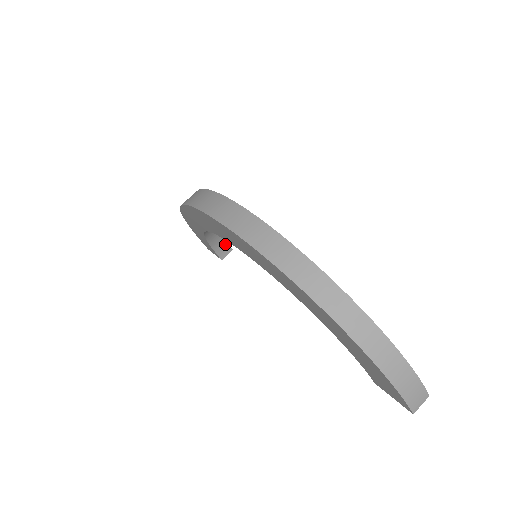
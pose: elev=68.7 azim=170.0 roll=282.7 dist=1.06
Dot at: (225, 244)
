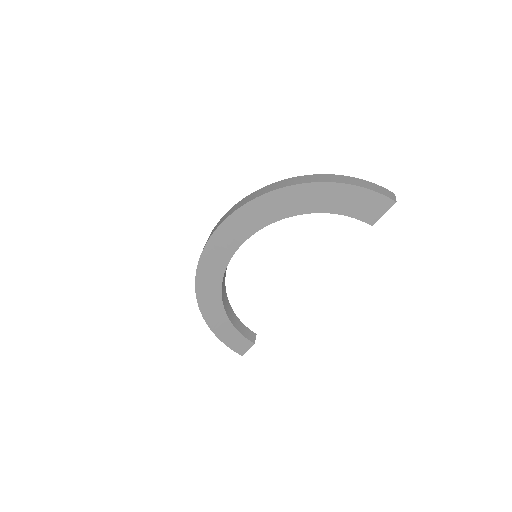
Dot at: (247, 330)
